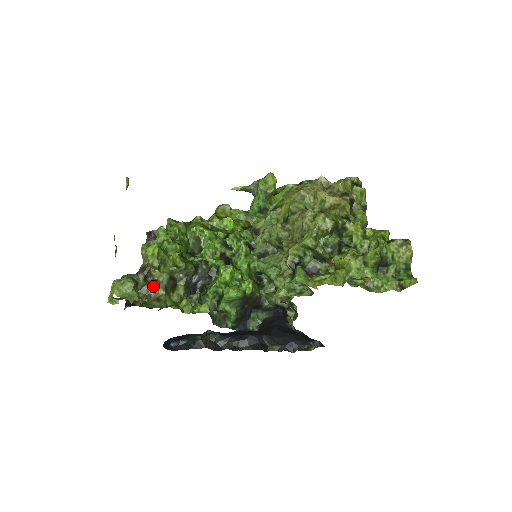
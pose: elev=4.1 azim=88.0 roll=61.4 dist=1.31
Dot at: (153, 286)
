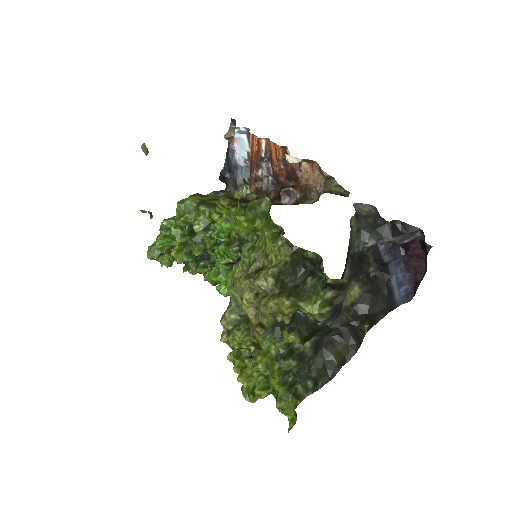
Dot at: occluded
